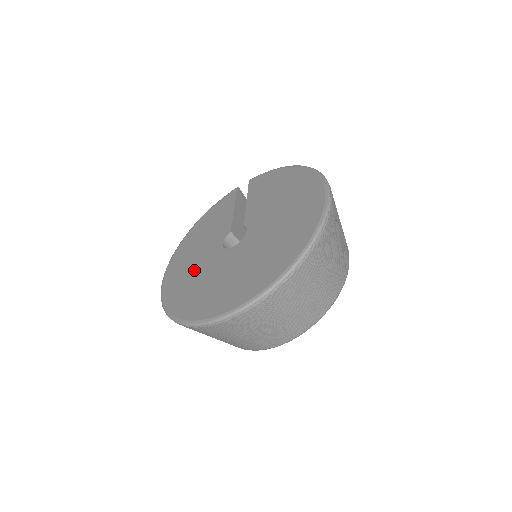
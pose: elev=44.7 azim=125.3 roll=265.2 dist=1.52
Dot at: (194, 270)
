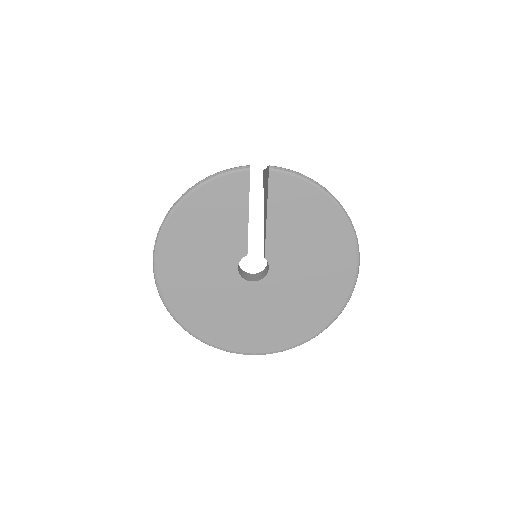
Dot at: (204, 286)
